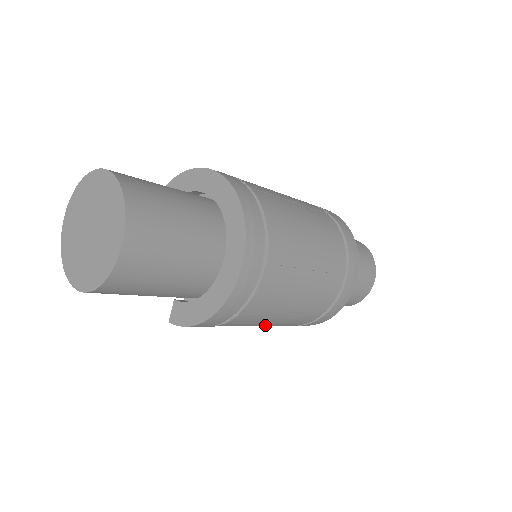
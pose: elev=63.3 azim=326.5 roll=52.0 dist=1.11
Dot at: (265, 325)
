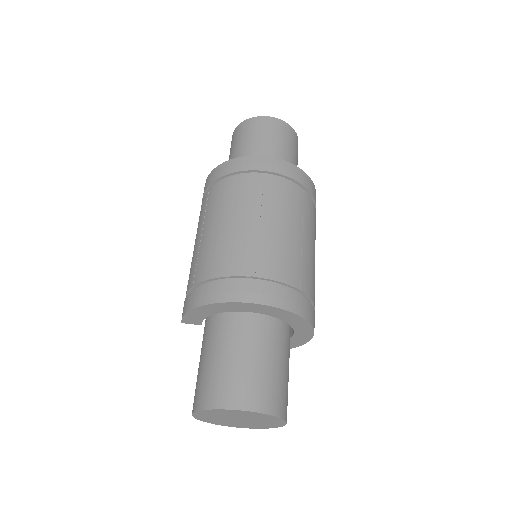
Dot at: occluded
